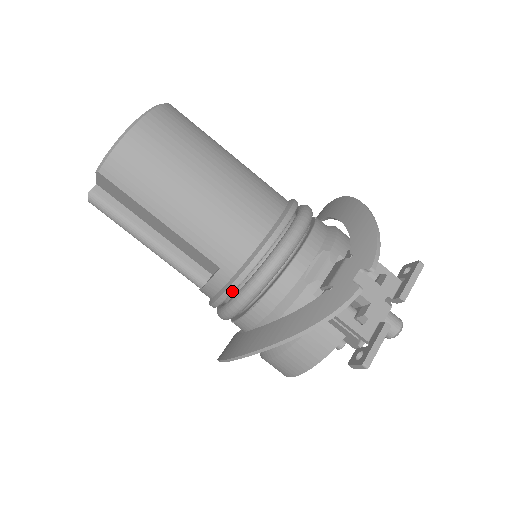
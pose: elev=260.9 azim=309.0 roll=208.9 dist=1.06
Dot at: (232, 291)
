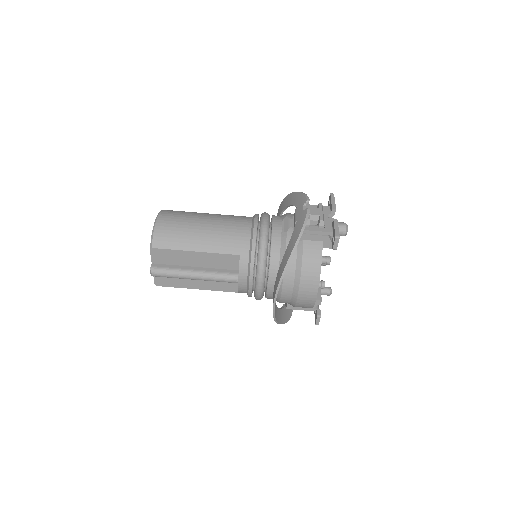
Dot at: (253, 262)
